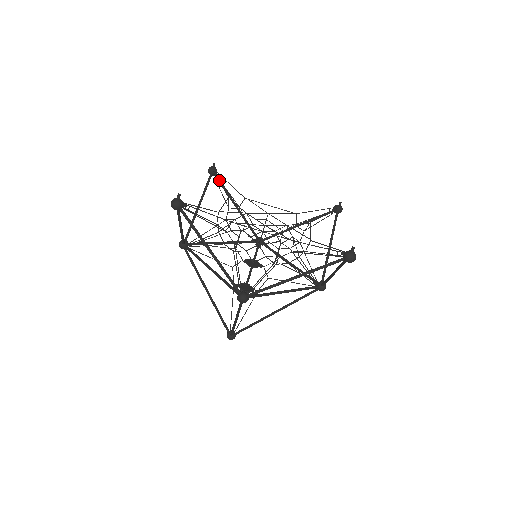
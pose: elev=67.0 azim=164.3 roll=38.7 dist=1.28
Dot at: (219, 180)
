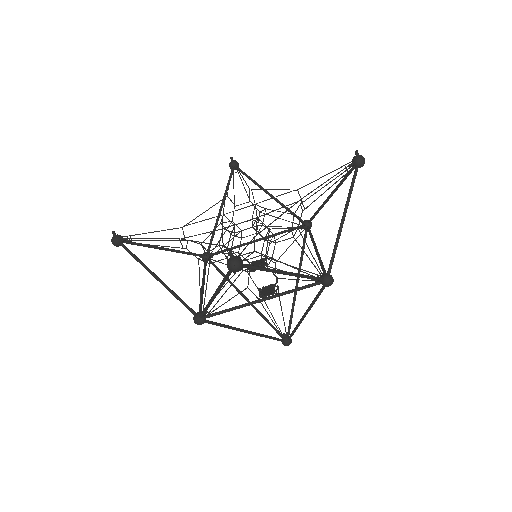
Dot at: occluded
